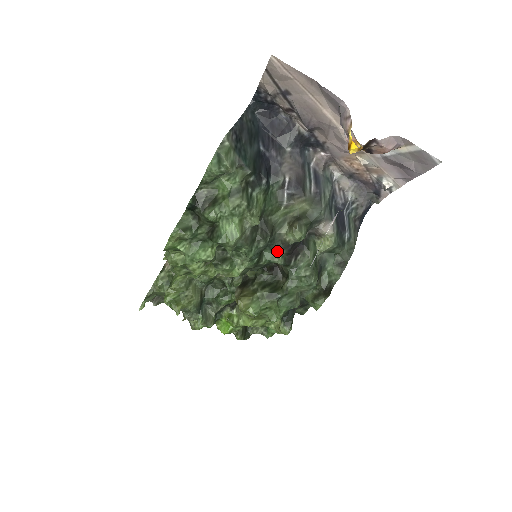
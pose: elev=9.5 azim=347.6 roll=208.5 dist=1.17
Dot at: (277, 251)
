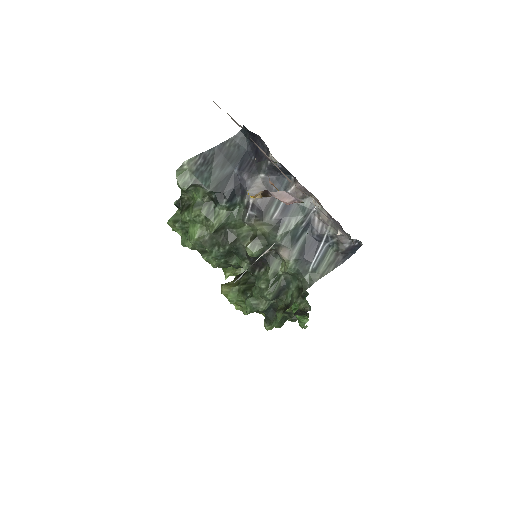
Dot at: (243, 259)
